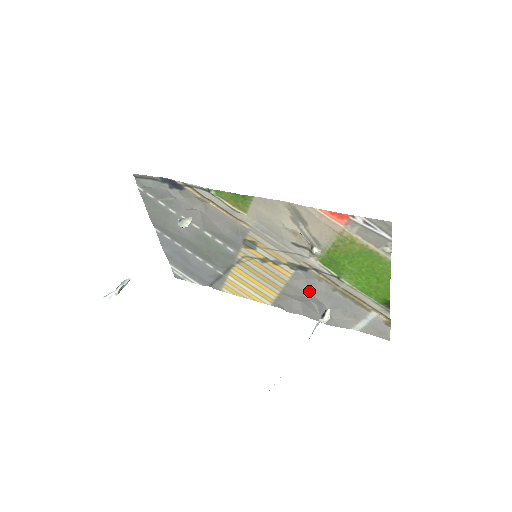
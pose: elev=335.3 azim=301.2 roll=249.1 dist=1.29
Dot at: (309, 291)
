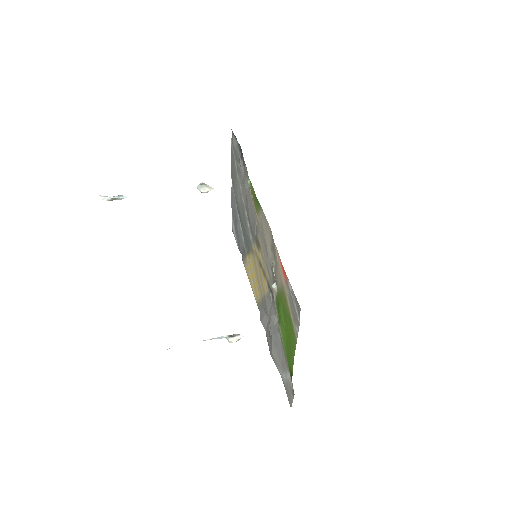
Dot at: (269, 315)
